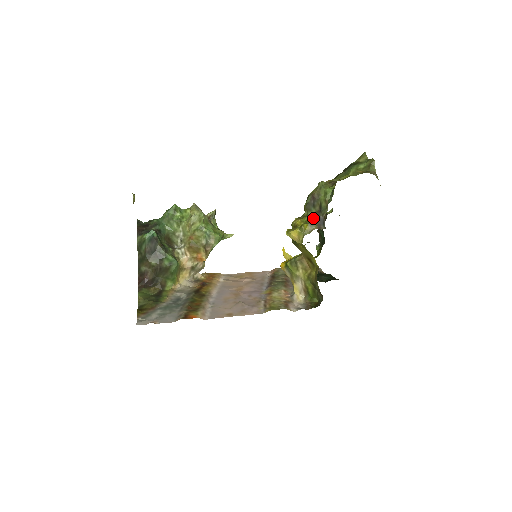
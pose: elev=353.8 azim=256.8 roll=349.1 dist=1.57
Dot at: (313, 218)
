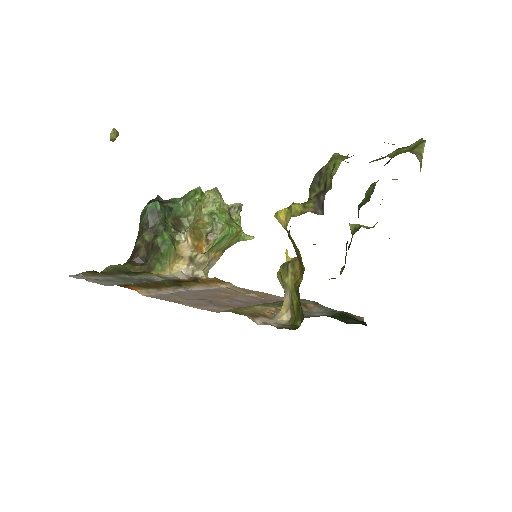
Dot at: (312, 199)
